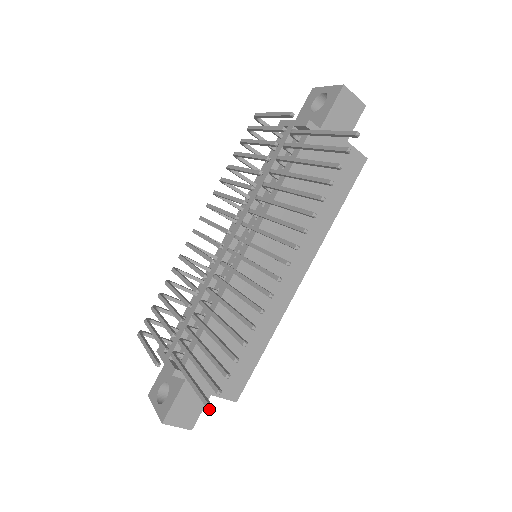
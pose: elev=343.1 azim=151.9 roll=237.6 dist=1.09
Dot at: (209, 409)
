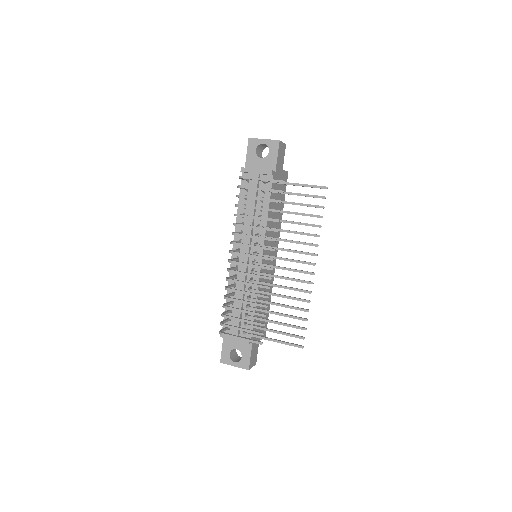
Dot at: occluded
